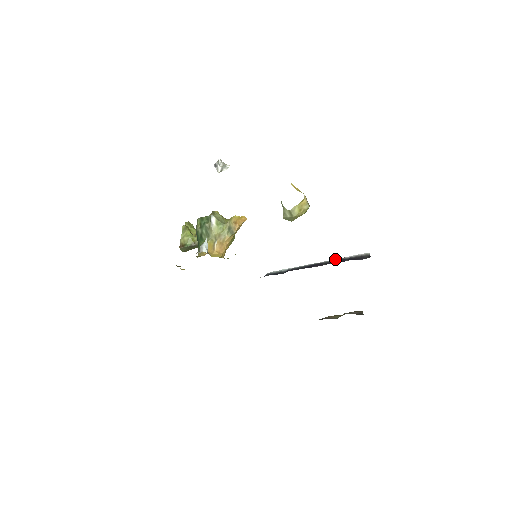
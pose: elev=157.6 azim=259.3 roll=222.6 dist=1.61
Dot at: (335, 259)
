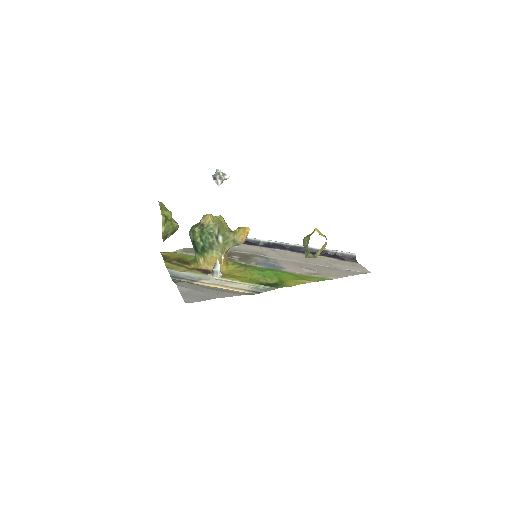
Dot at: occluded
